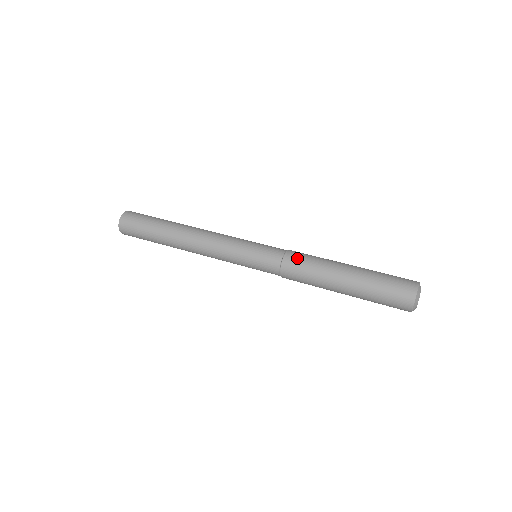
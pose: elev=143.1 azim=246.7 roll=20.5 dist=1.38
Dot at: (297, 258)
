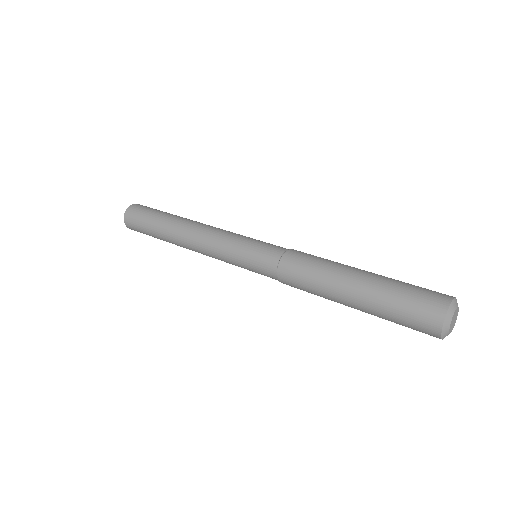
Dot at: (299, 256)
